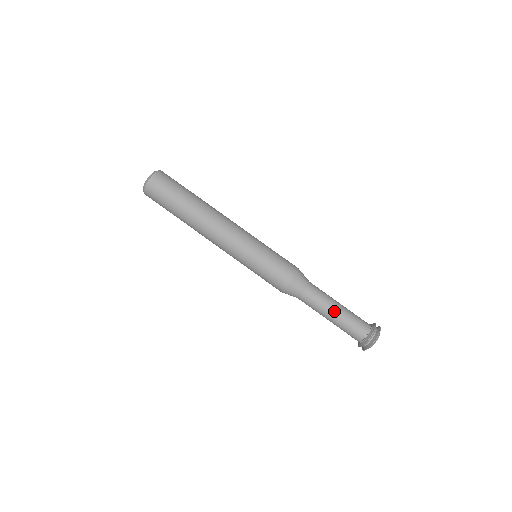
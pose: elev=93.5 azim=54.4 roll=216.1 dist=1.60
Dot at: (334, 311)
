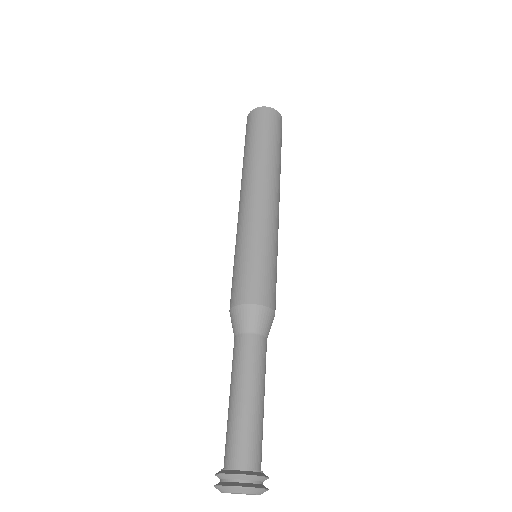
Dot at: (245, 392)
